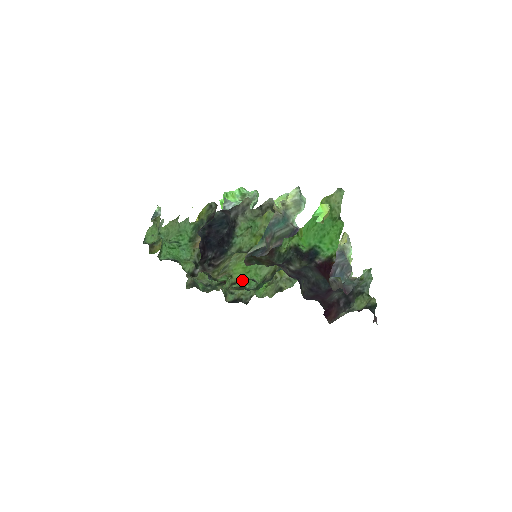
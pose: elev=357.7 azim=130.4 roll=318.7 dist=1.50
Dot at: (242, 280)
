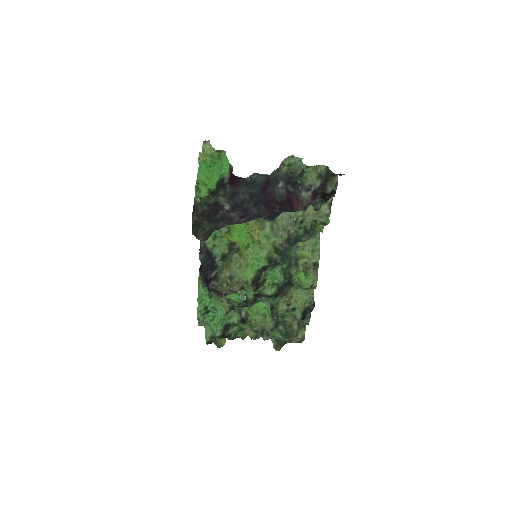
Dot at: (253, 274)
